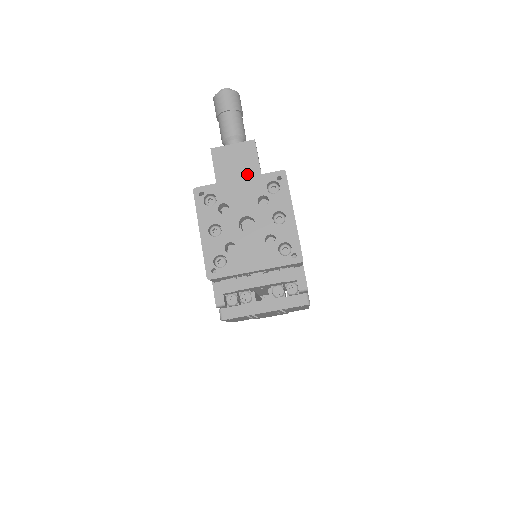
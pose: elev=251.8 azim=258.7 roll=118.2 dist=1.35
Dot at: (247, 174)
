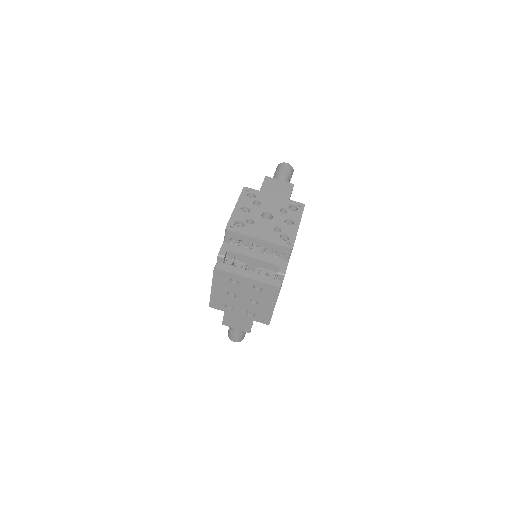
Dot at: (281, 196)
